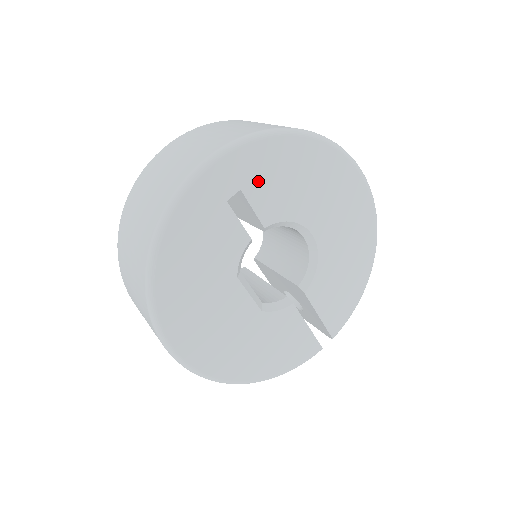
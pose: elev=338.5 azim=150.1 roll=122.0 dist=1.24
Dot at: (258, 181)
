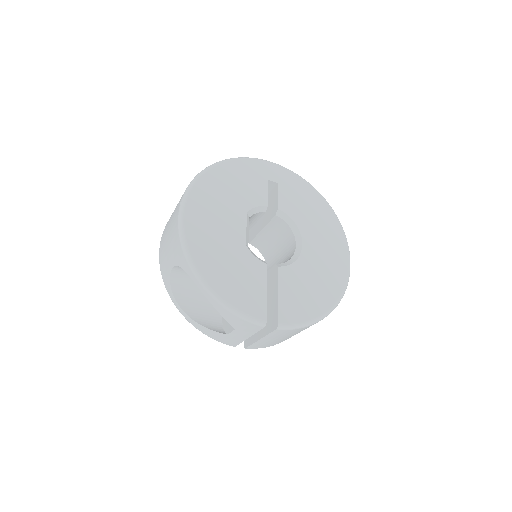
Dot at: (288, 189)
